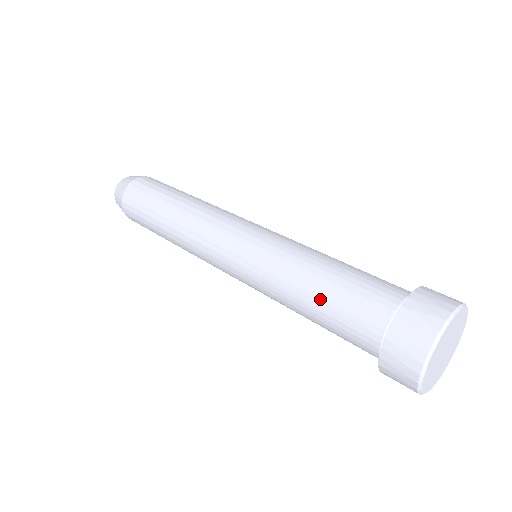
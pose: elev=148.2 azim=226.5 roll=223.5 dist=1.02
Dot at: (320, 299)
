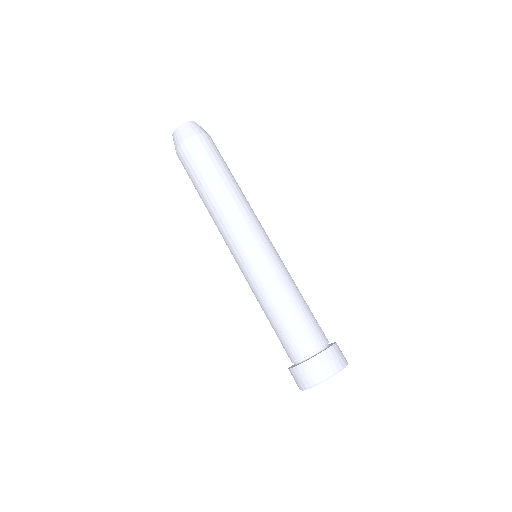
Dot at: (277, 322)
